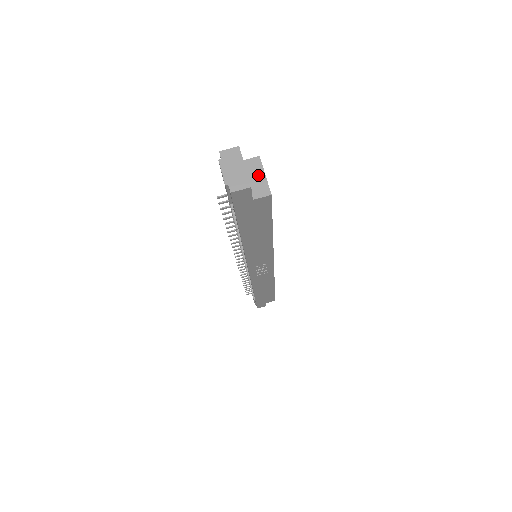
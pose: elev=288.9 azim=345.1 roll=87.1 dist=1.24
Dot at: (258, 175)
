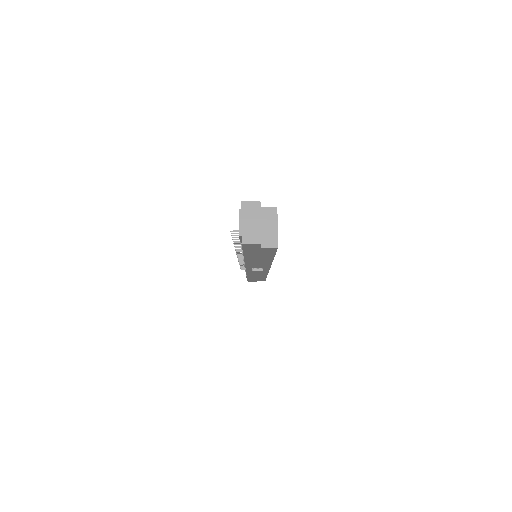
Dot at: (271, 226)
